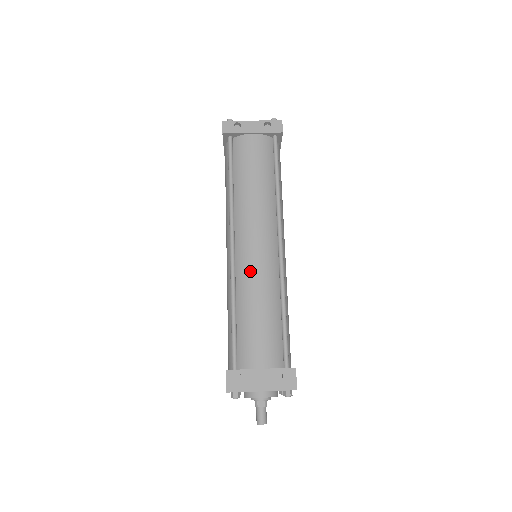
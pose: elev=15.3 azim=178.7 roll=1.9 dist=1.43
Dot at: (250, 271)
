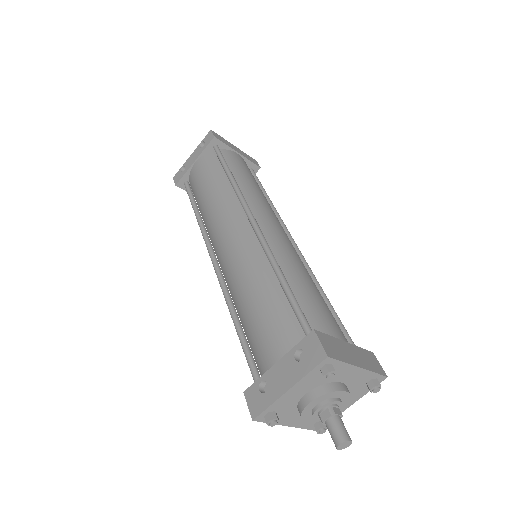
Dot at: (231, 269)
